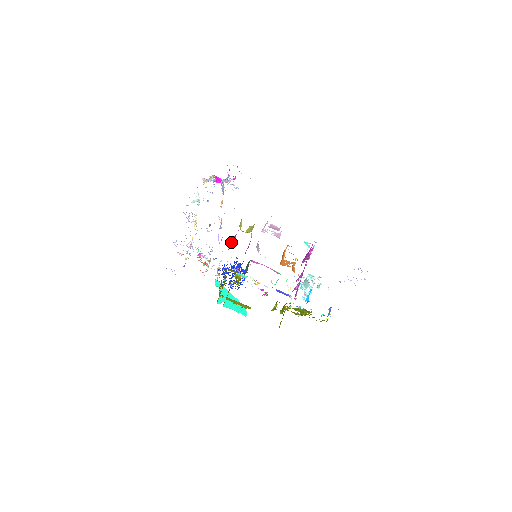
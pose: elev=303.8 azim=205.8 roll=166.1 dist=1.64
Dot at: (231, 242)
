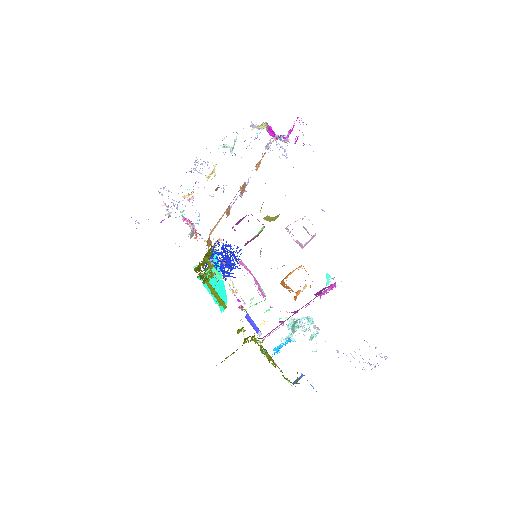
Dot at: (238, 221)
